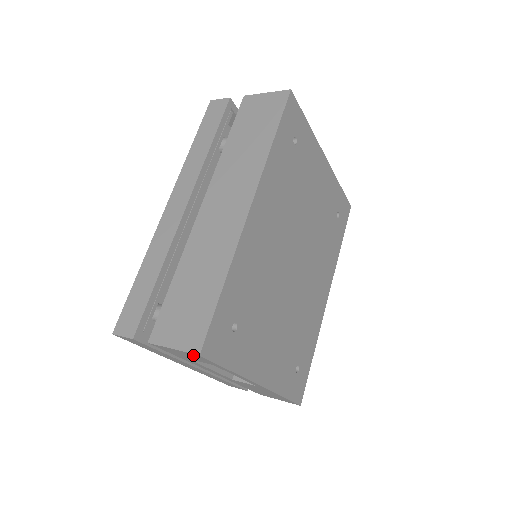
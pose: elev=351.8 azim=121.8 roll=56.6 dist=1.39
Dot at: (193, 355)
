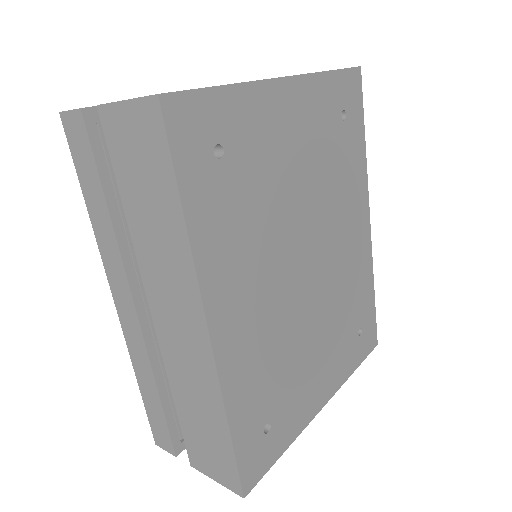
Dot at: occluded
